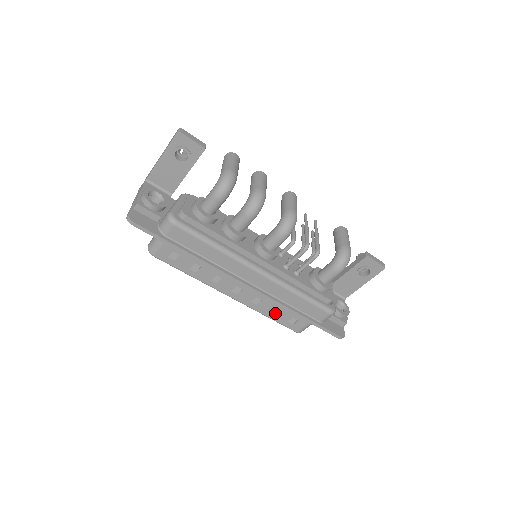
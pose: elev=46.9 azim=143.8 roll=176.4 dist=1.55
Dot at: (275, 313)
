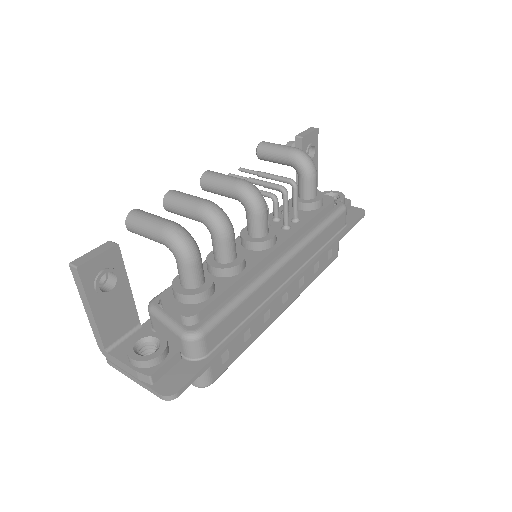
Dot at: (317, 268)
